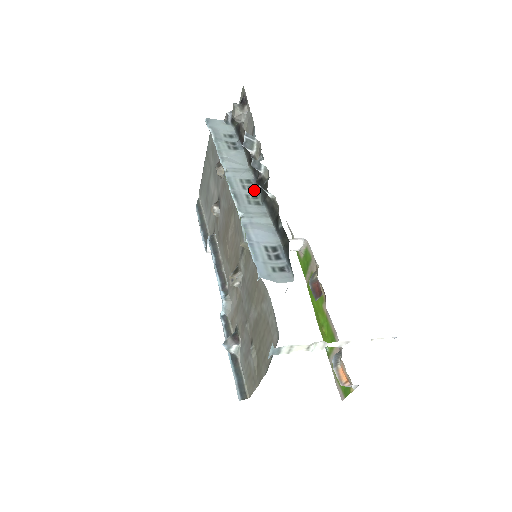
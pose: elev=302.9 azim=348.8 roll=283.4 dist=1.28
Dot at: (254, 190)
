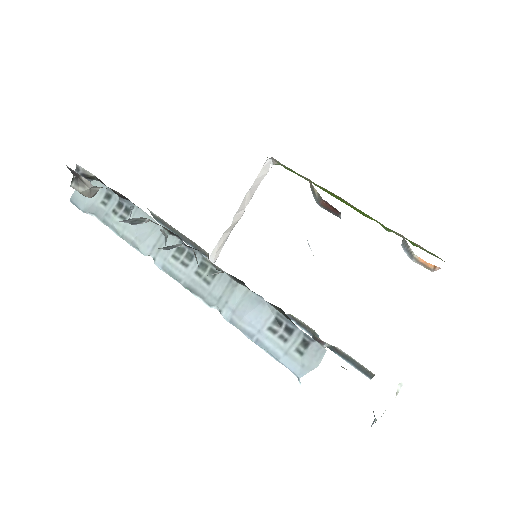
Dot at: (194, 257)
